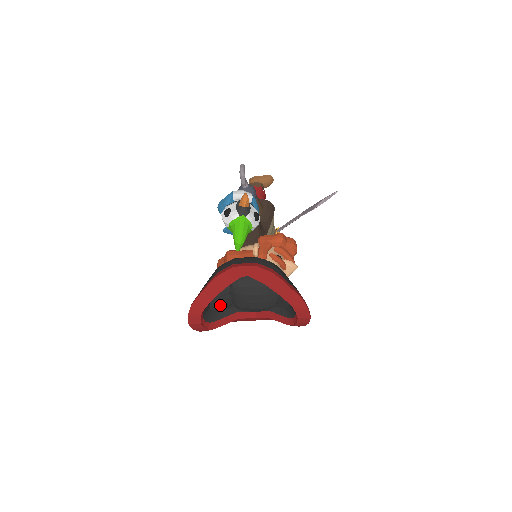
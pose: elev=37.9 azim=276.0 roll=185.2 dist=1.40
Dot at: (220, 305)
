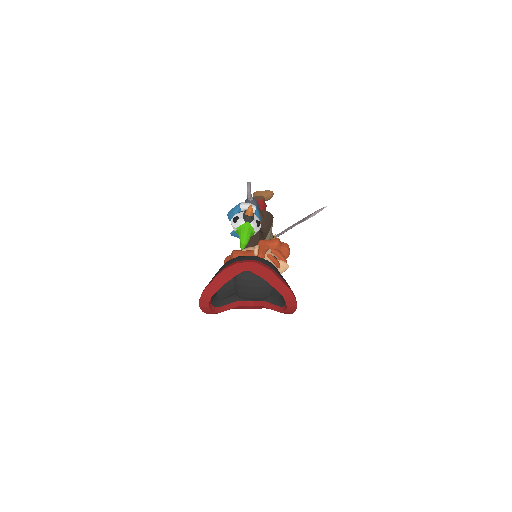
Dot at: (225, 294)
